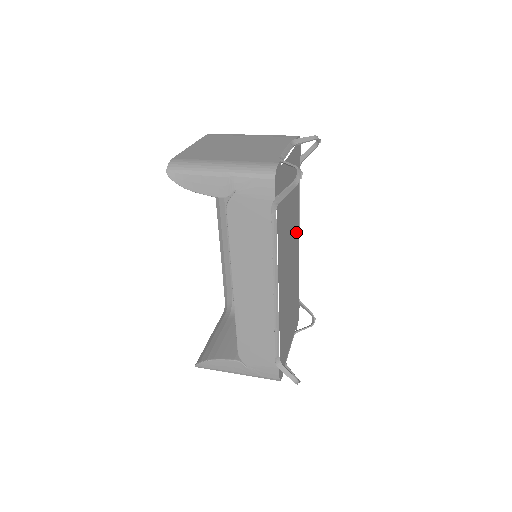
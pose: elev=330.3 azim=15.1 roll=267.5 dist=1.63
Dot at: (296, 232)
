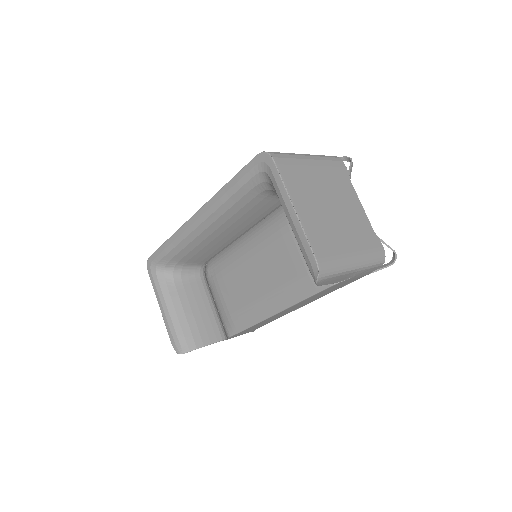
Dot at: occluded
